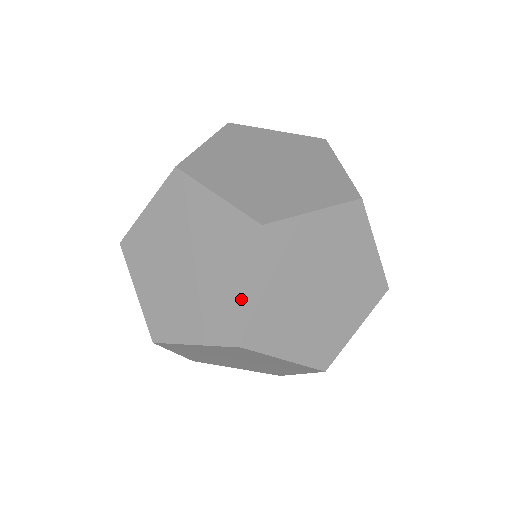
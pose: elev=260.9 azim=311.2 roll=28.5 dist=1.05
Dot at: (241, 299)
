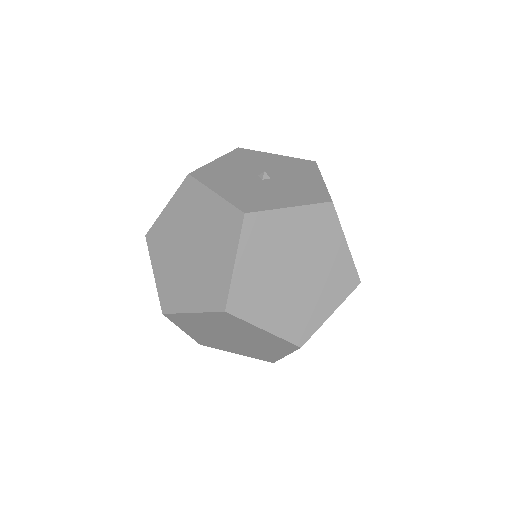
Dot at: (321, 318)
